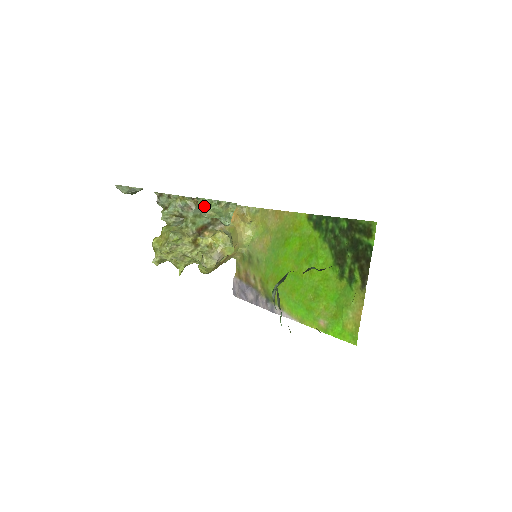
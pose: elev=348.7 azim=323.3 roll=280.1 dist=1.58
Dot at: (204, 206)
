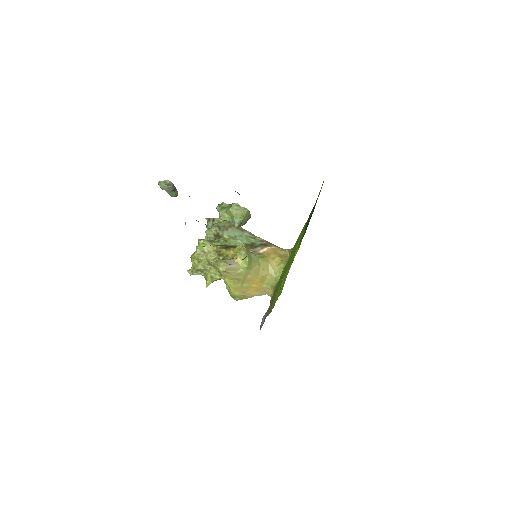
Dot at: (220, 208)
